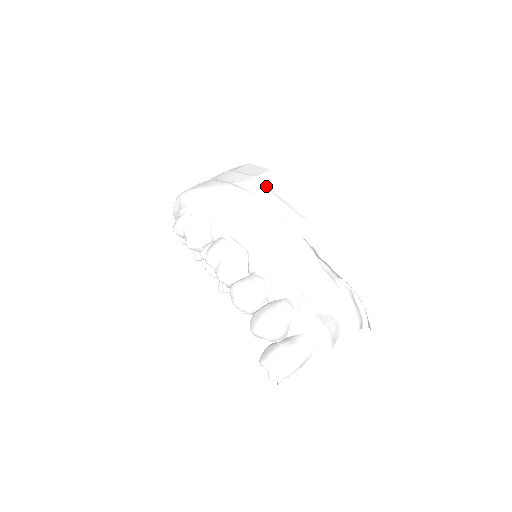
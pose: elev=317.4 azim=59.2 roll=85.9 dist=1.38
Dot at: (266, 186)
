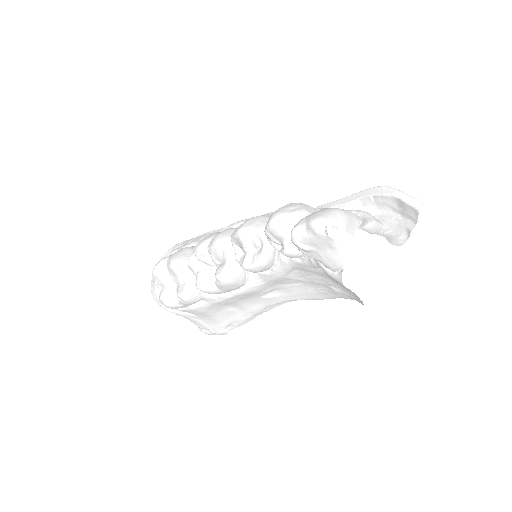
Dot at: occluded
